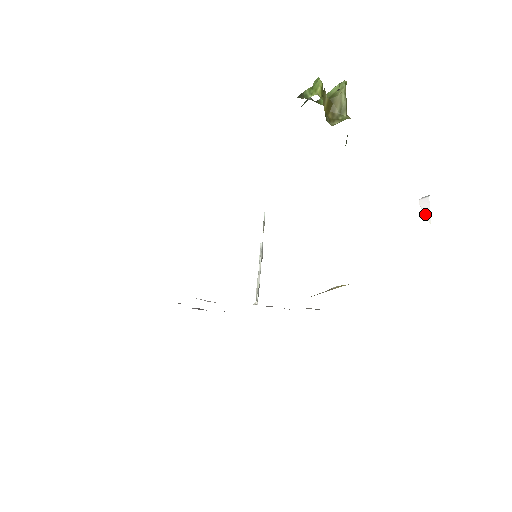
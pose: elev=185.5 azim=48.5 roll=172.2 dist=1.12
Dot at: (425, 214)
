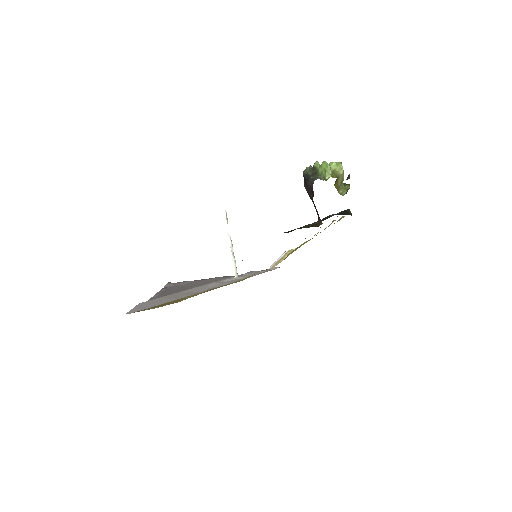
Dot at: (341, 200)
